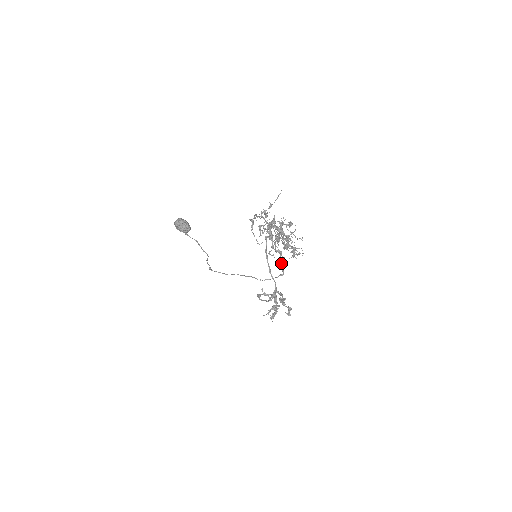
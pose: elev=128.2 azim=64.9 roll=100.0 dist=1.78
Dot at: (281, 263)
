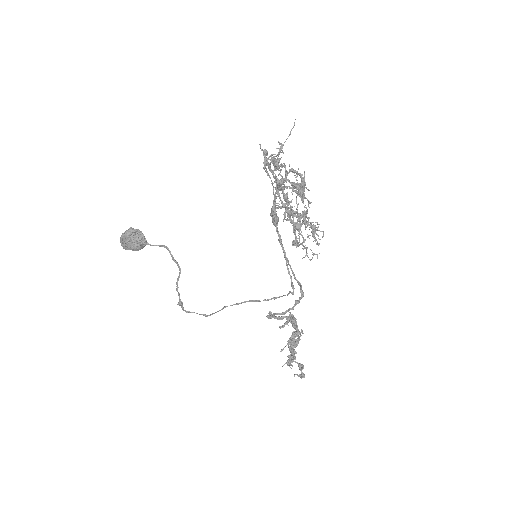
Dot at: occluded
